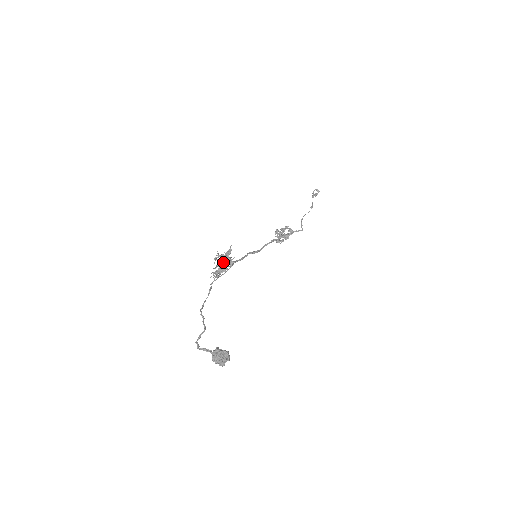
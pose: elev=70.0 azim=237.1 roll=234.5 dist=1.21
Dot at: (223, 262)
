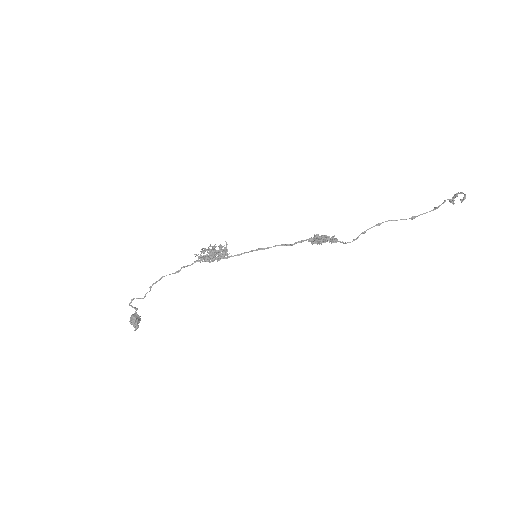
Dot at: (208, 261)
